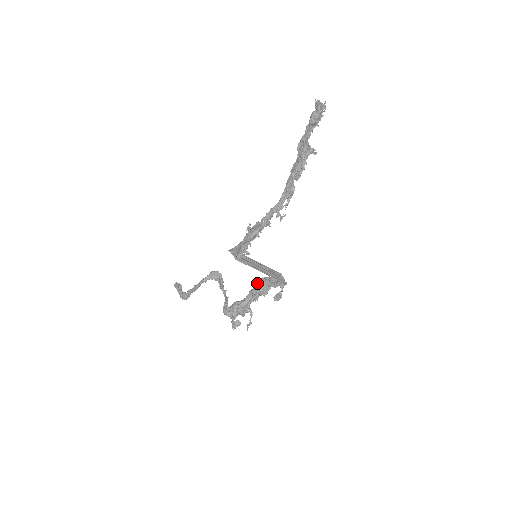
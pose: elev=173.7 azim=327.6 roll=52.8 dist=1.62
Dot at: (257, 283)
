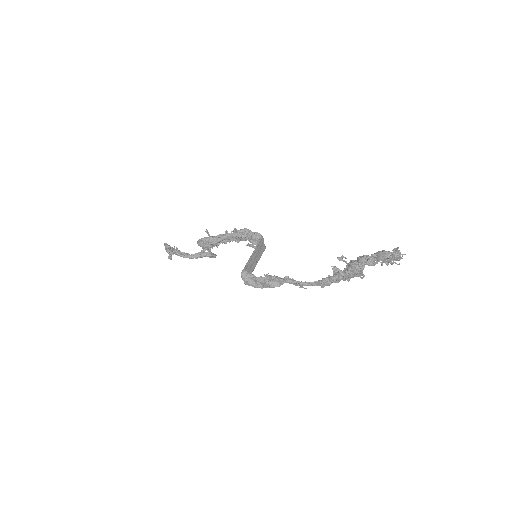
Dot at: (237, 232)
